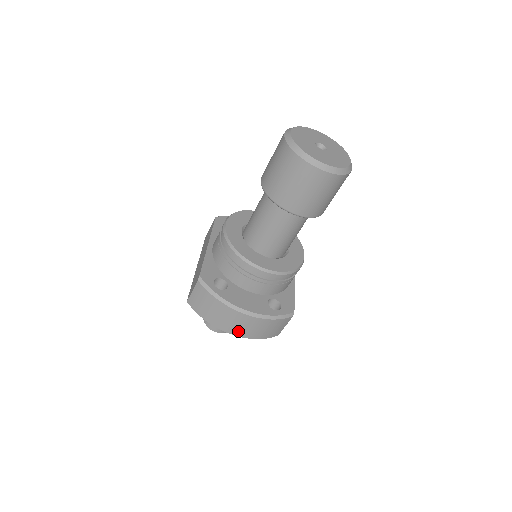
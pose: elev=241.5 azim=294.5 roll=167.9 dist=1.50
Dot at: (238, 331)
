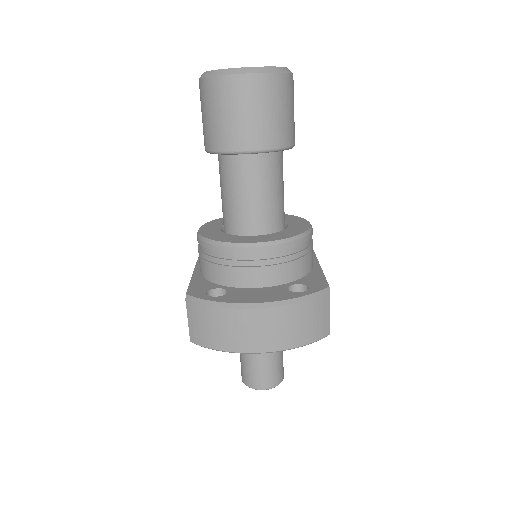
Dot at: (266, 342)
